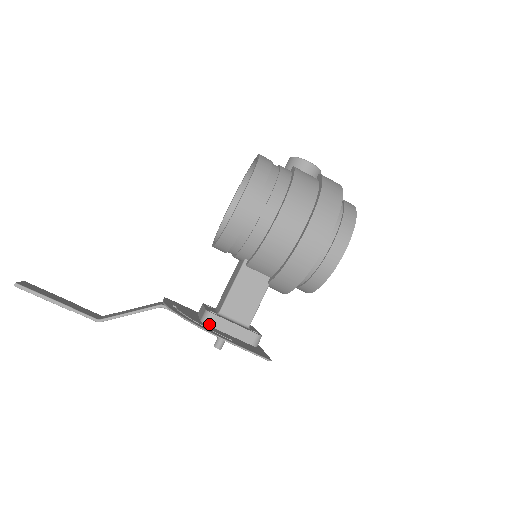
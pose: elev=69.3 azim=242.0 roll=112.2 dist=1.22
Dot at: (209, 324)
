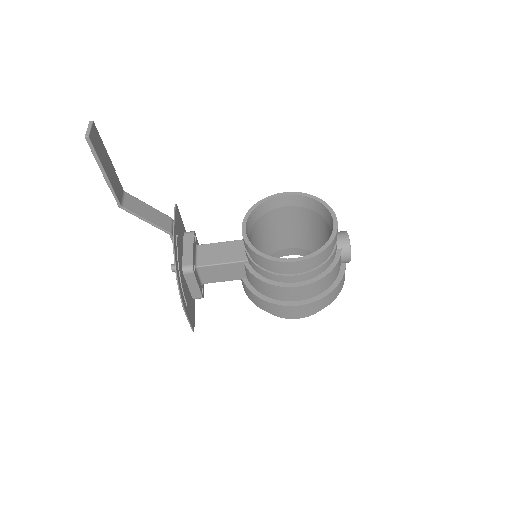
Dot at: (185, 275)
